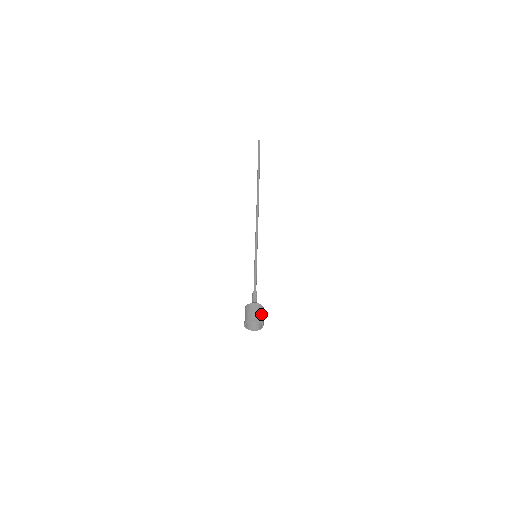
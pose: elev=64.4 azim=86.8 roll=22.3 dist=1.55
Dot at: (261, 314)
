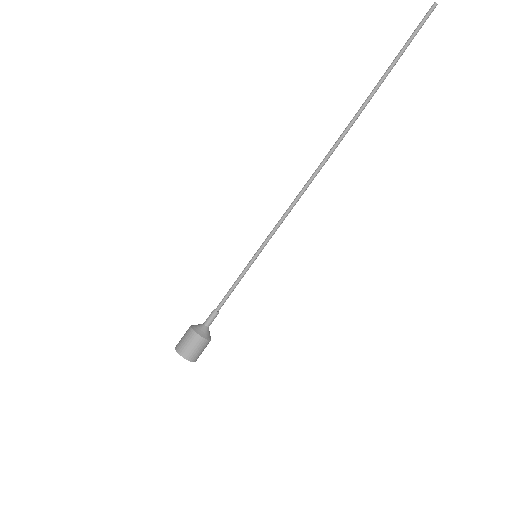
Dot at: occluded
